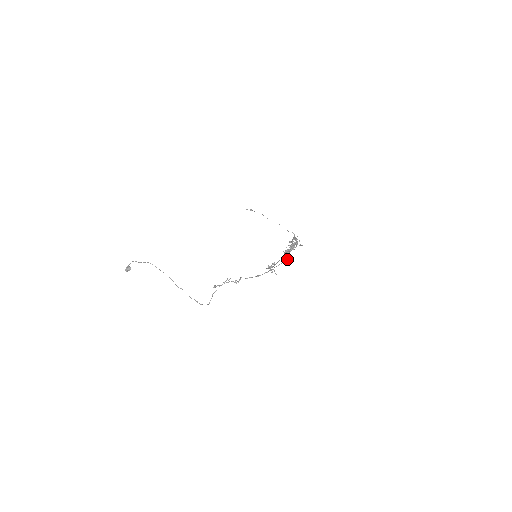
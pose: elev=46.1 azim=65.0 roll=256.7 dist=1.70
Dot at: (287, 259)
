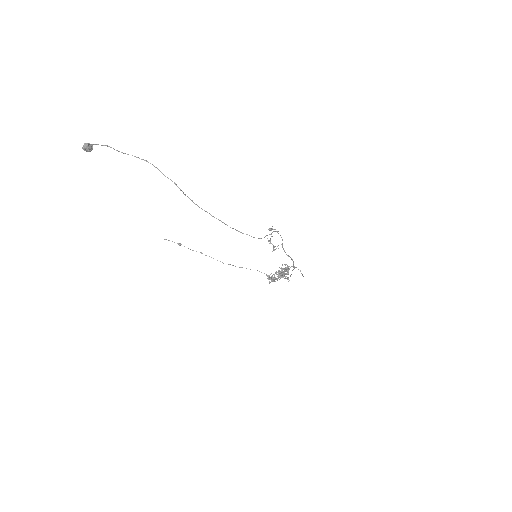
Dot at: (290, 276)
